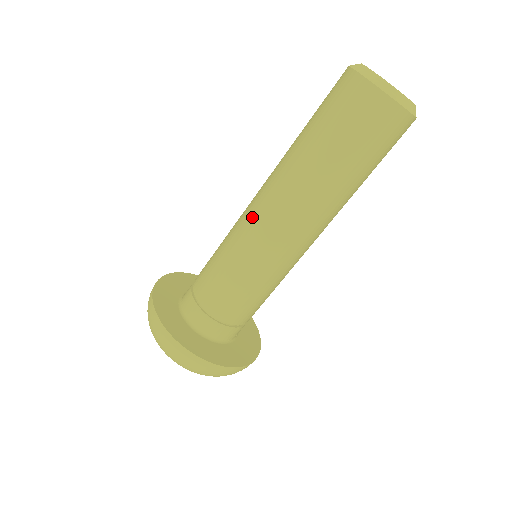
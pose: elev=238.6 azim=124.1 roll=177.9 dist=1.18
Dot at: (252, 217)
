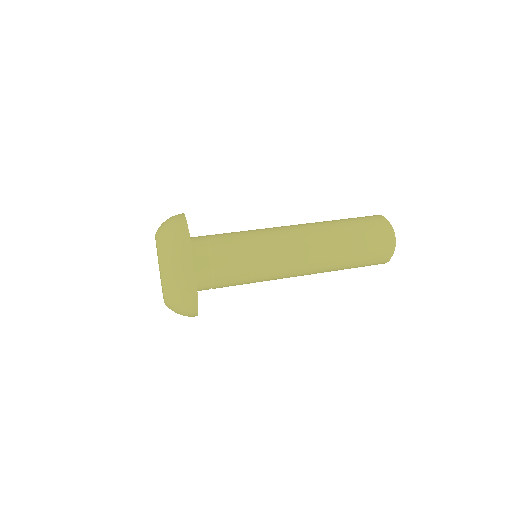
Dot at: (281, 226)
